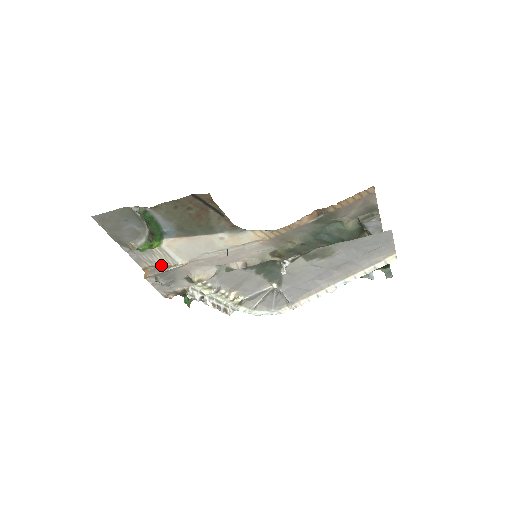
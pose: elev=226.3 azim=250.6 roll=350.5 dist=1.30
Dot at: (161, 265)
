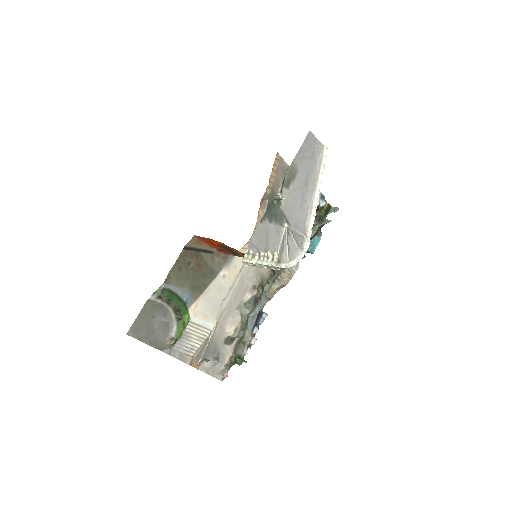
Dot at: (200, 346)
